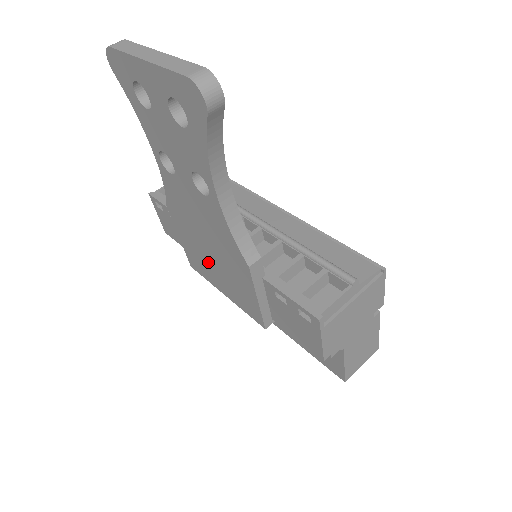
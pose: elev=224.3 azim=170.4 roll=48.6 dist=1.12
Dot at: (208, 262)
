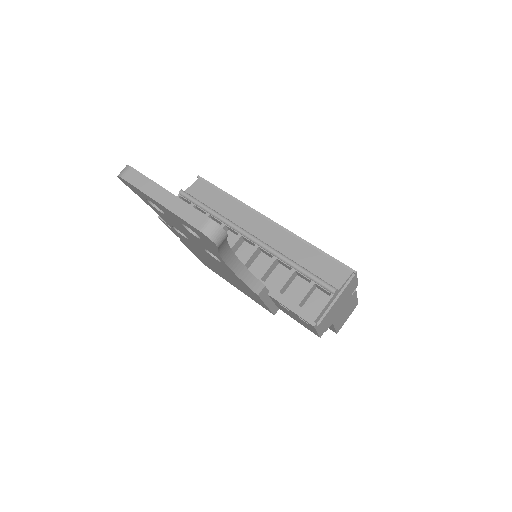
Dot at: (222, 274)
